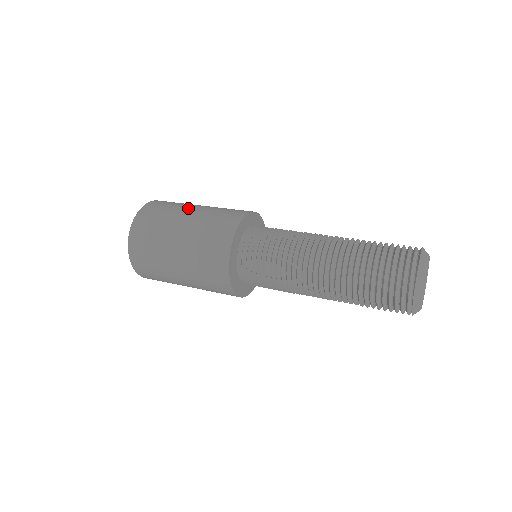
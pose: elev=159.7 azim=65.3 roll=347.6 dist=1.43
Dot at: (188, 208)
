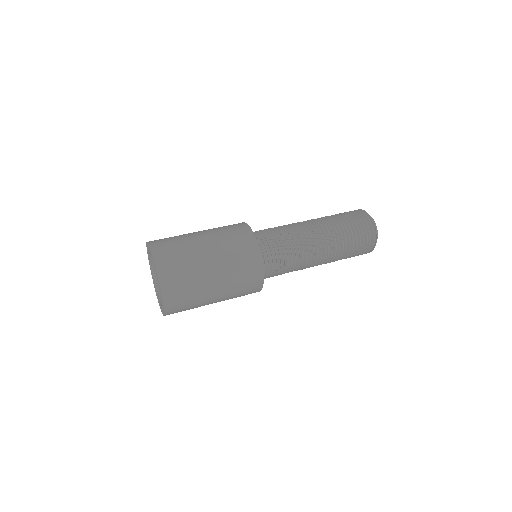
Dot at: (197, 240)
